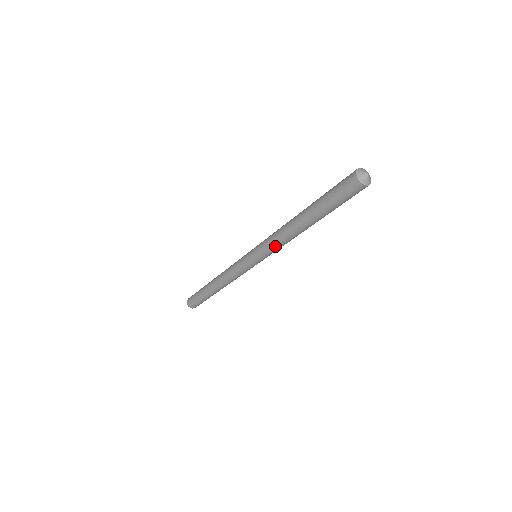
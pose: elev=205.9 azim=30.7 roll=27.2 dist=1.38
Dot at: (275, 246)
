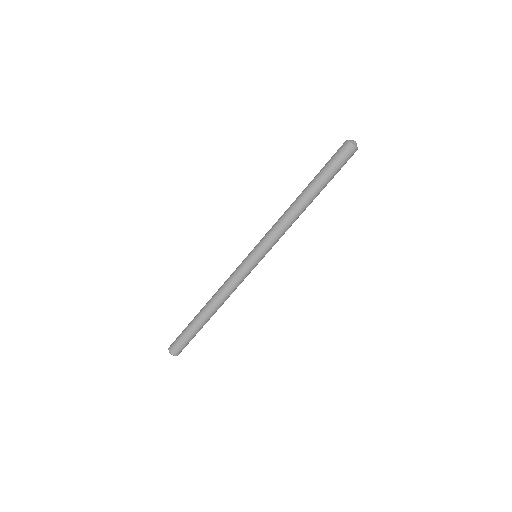
Dot at: (274, 227)
